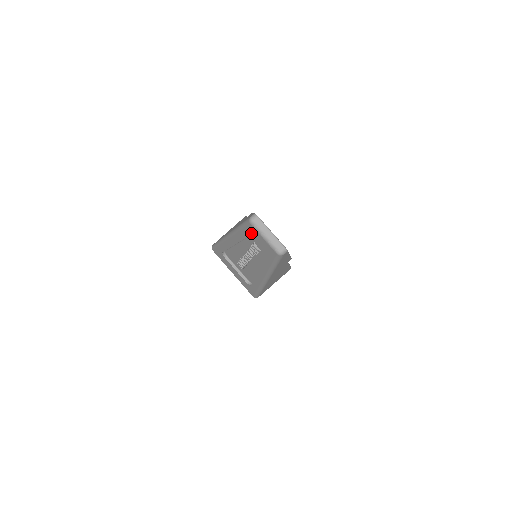
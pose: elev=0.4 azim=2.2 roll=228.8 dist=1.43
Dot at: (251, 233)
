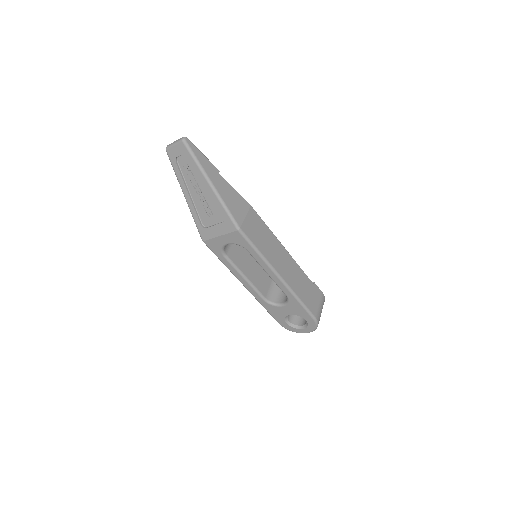
Dot at: (173, 157)
